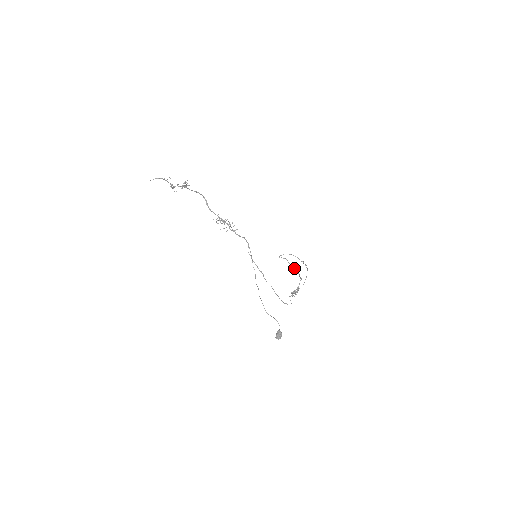
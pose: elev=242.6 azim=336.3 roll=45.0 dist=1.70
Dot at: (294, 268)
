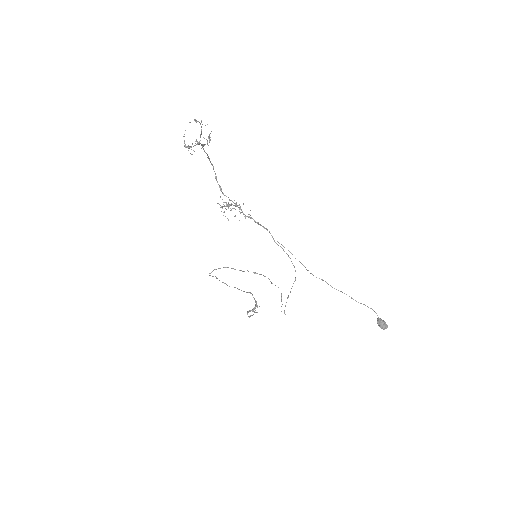
Dot at: occluded
